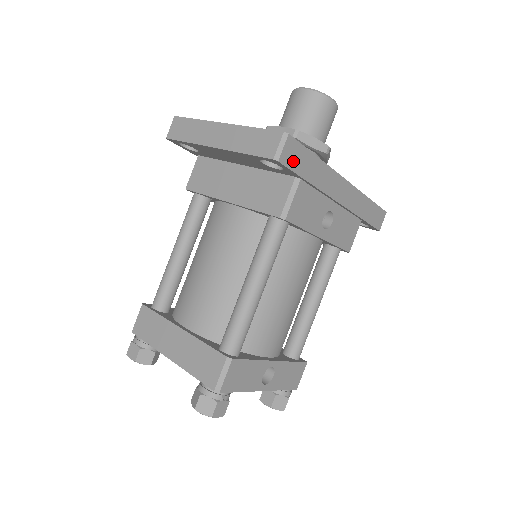
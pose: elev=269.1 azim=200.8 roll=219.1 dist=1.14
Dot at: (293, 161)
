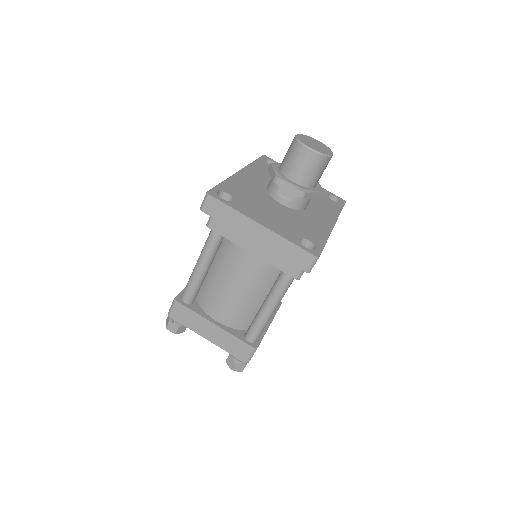
Dot at: occluded
